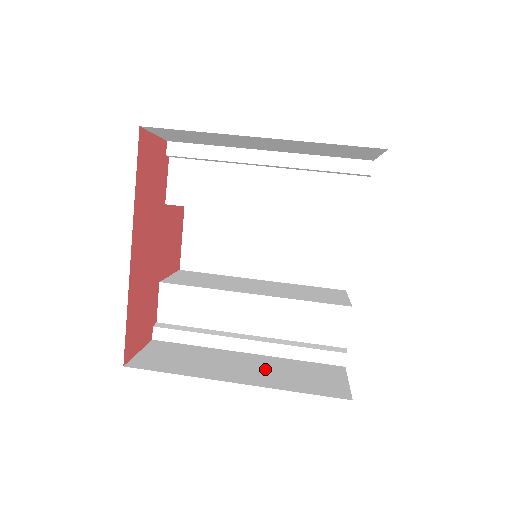
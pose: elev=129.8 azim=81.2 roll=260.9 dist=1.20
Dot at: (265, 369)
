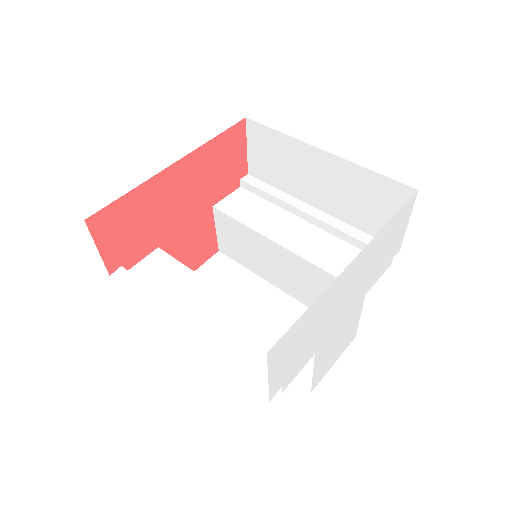
Dot at: occluded
